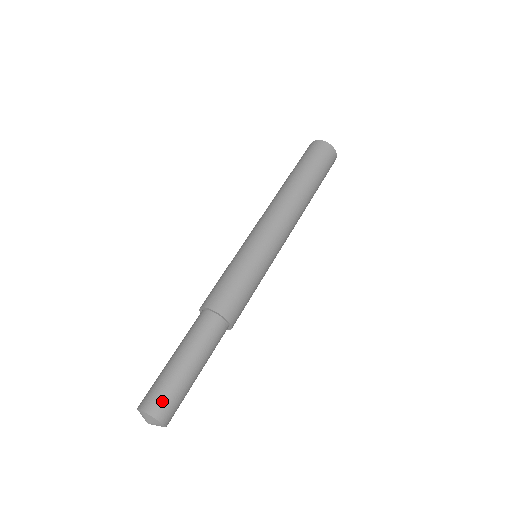
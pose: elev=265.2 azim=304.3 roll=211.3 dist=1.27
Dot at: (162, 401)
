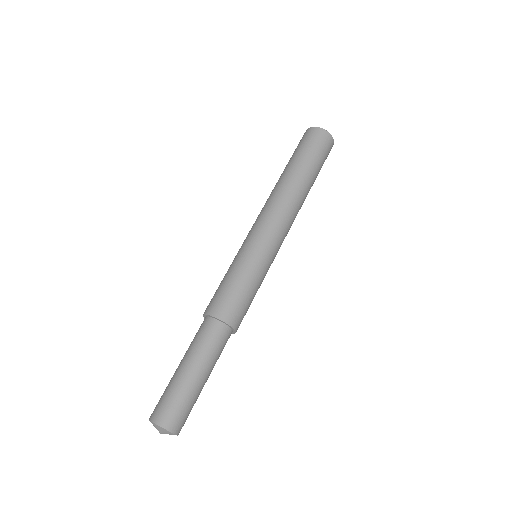
Dot at: (166, 409)
